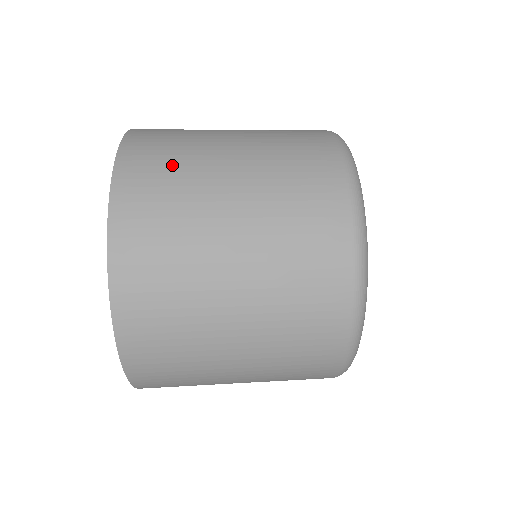
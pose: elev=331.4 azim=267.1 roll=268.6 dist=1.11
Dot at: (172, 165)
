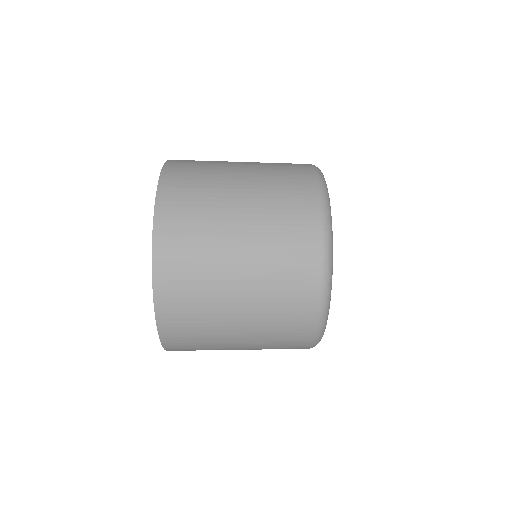
Dot at: occluded
